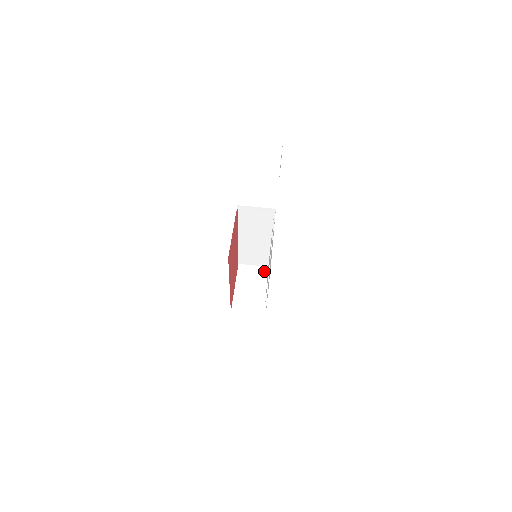
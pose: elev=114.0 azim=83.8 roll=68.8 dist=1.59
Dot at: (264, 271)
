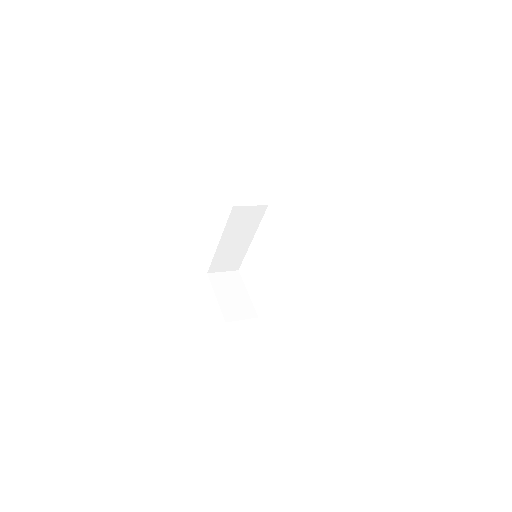
Dot at: (235, 275)
